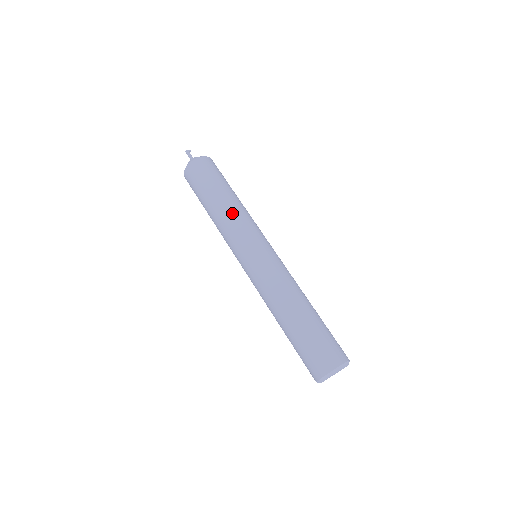
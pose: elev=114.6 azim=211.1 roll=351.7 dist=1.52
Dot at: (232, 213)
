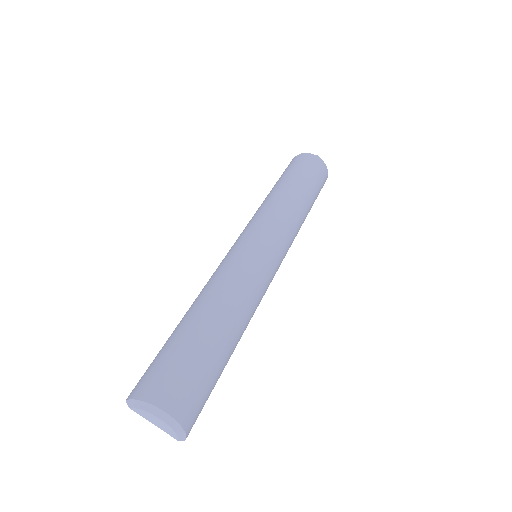
Dot at: (292, 208)
